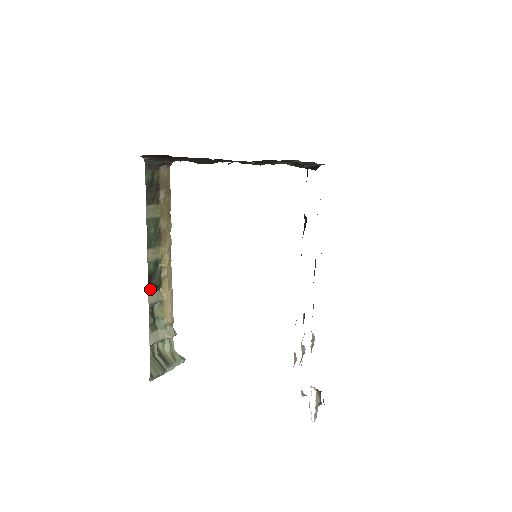
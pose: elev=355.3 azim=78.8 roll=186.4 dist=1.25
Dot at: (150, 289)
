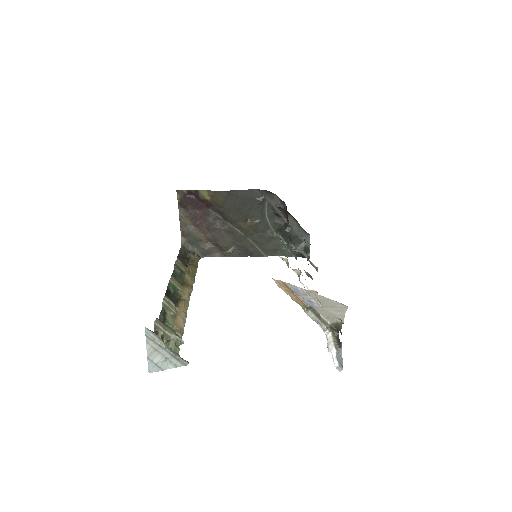
Dot at: (167, 296)
